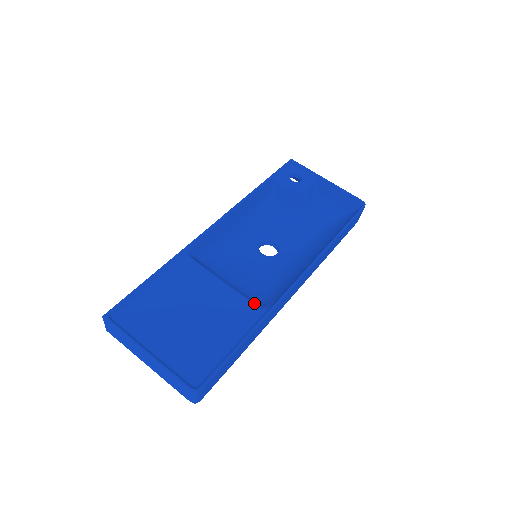
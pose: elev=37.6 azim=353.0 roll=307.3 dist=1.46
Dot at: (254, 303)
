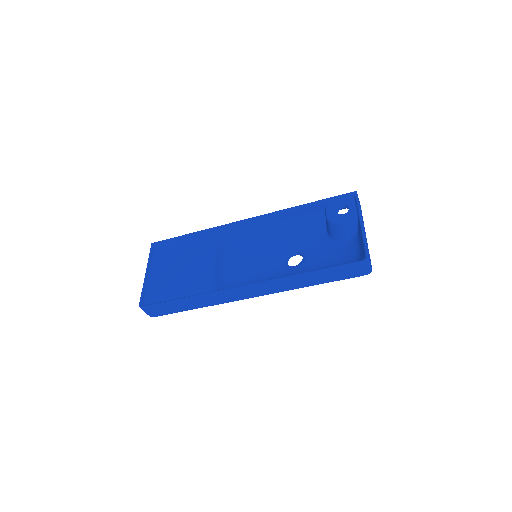
Dot at: (212, 283)
